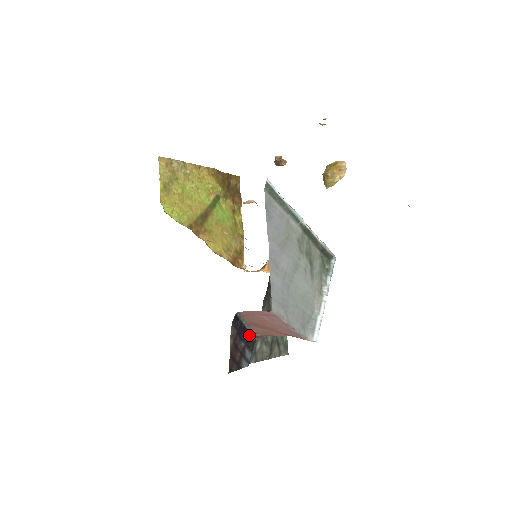
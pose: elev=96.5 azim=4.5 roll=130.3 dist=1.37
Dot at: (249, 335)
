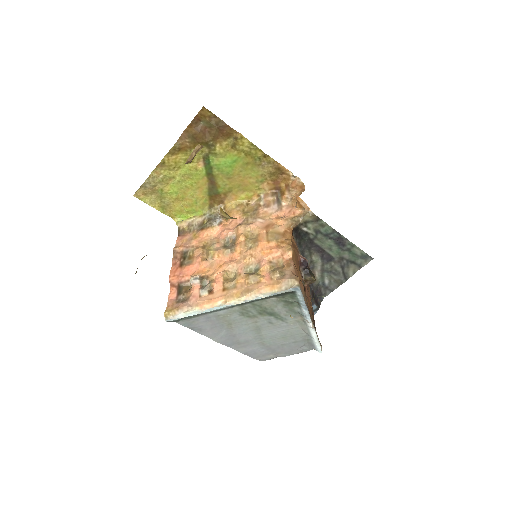
Dot at: occluded
